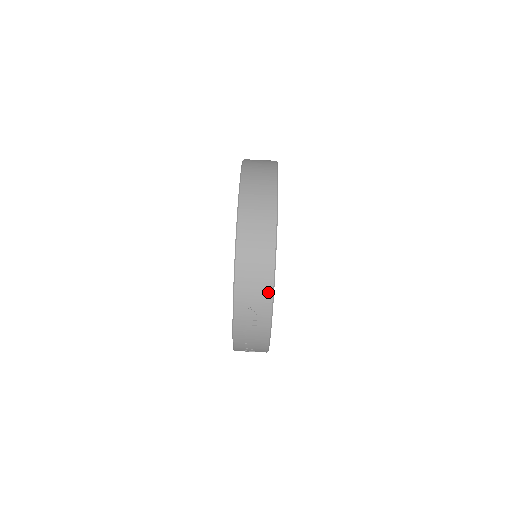
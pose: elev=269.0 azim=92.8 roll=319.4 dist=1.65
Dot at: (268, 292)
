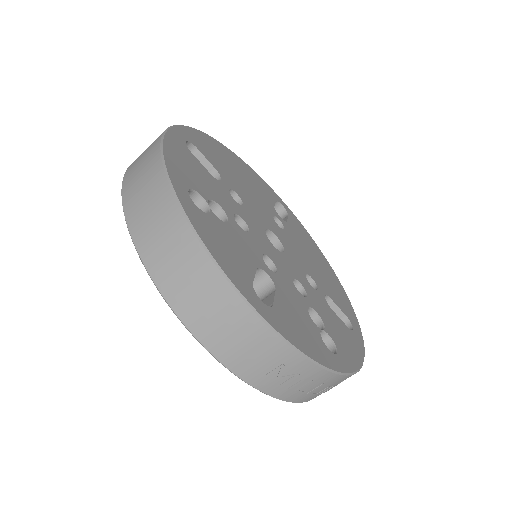
Dot at: (279, 347)
